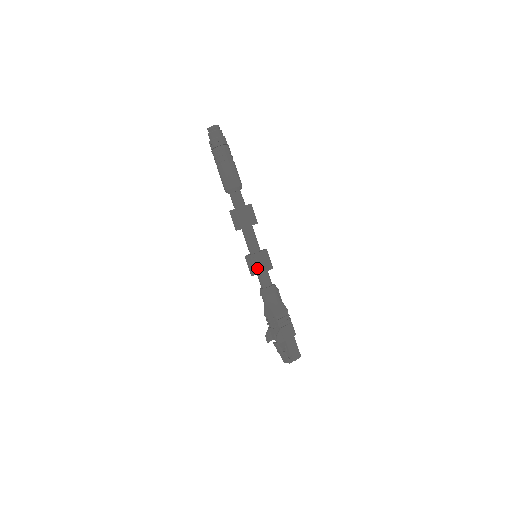
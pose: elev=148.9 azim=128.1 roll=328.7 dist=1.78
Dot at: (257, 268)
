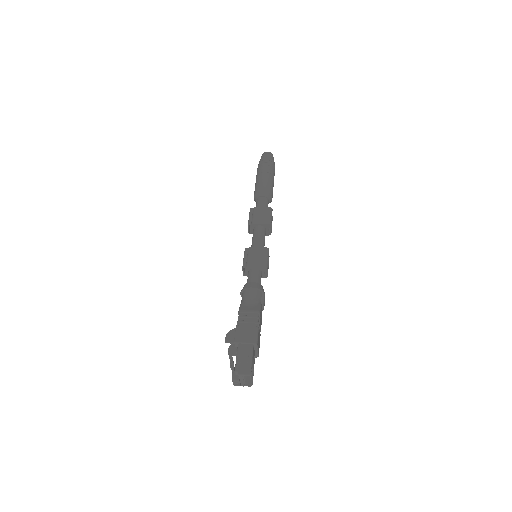
Dot at: (246, 262)
